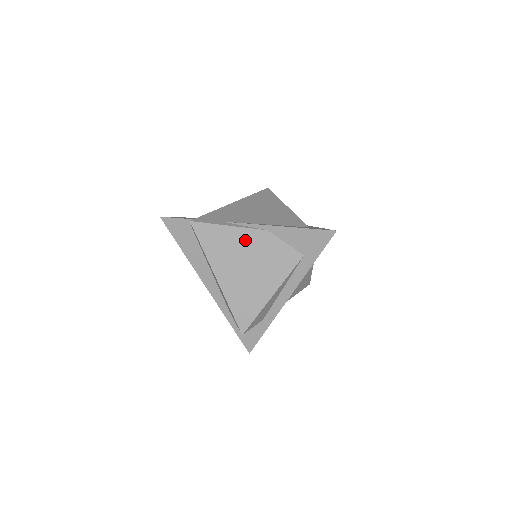
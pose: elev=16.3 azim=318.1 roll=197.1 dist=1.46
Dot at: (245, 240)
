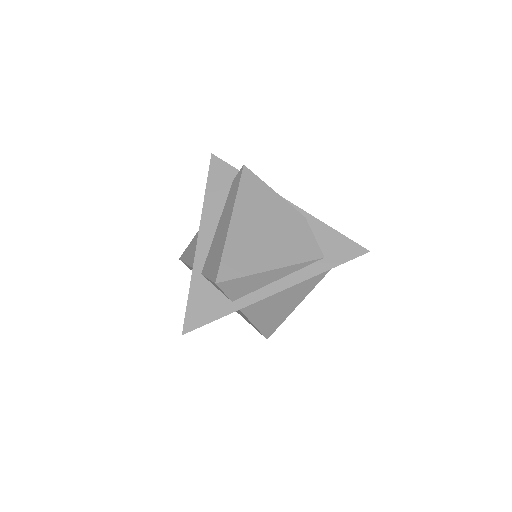
Dot at: (281, 210)
